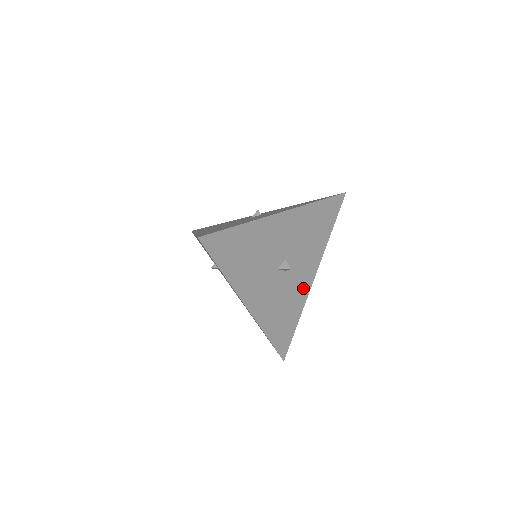
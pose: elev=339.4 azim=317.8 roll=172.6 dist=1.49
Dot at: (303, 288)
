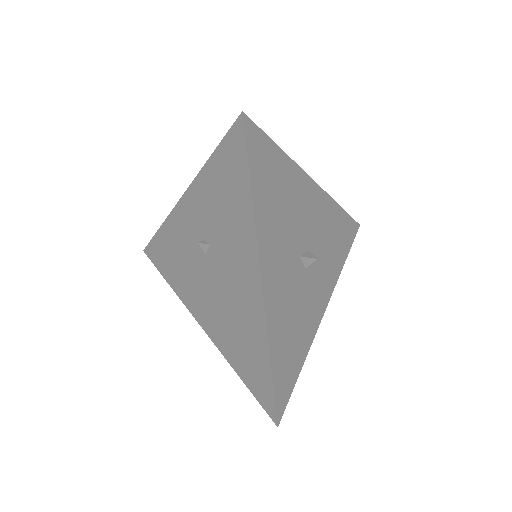
Dot at: (314, 314)
